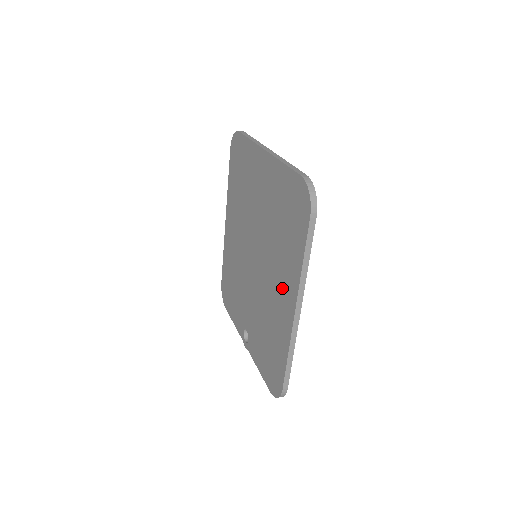
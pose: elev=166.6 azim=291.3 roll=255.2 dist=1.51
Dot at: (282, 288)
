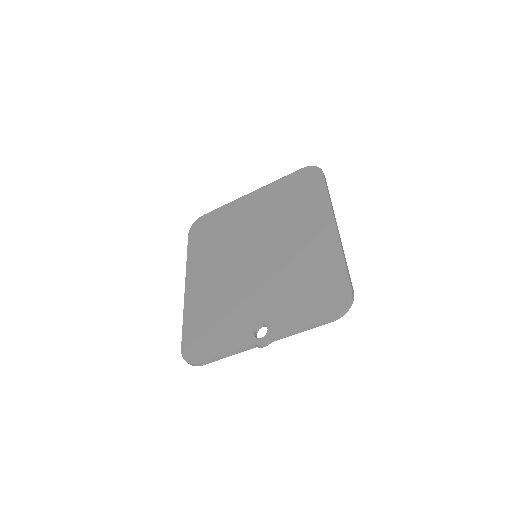
Dot at: (310, 228)
